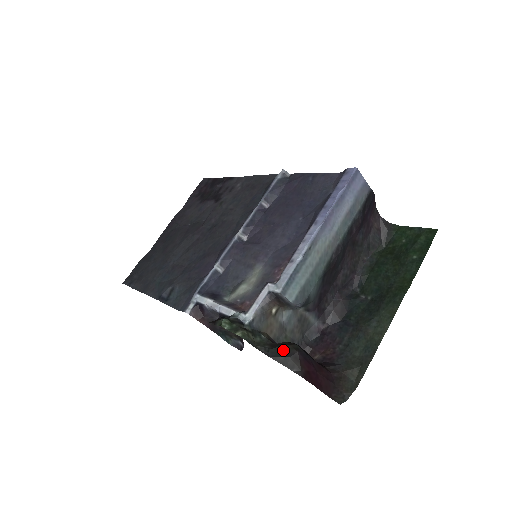
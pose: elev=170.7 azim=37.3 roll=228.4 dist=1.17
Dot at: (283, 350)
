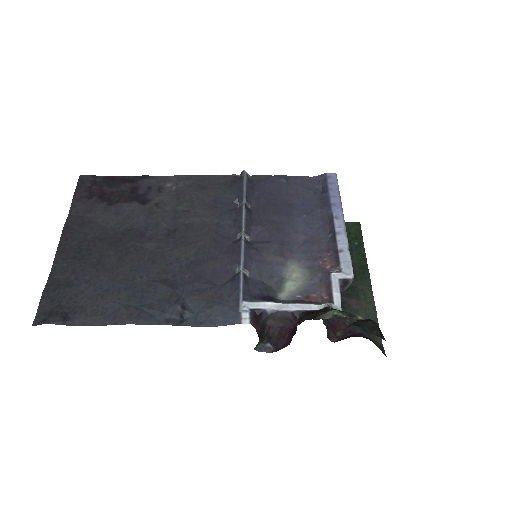
Dot at: (370, 325)
